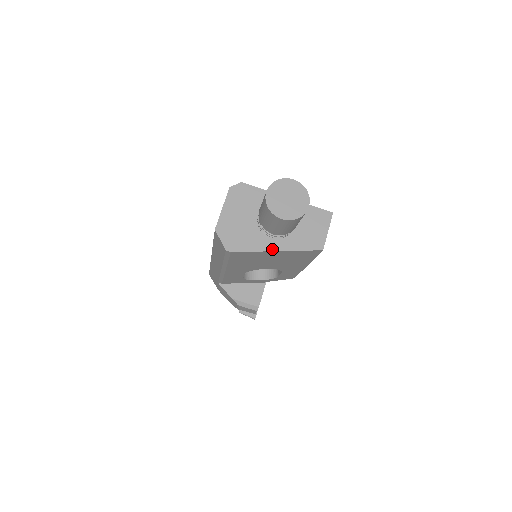
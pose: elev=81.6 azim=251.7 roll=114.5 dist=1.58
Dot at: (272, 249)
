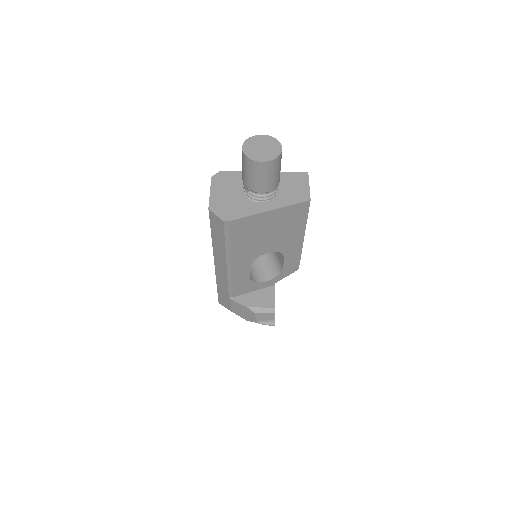
Dot at: (265, 210)
